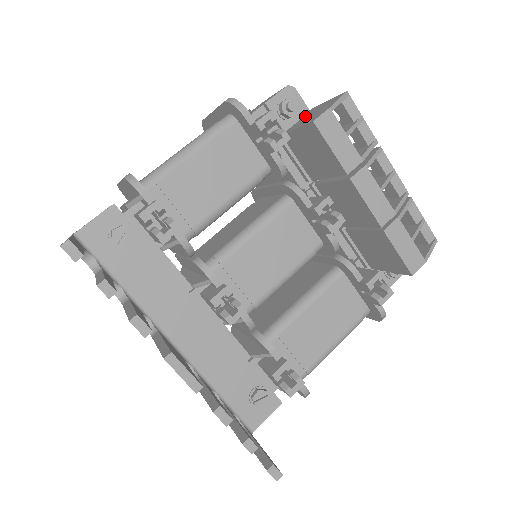
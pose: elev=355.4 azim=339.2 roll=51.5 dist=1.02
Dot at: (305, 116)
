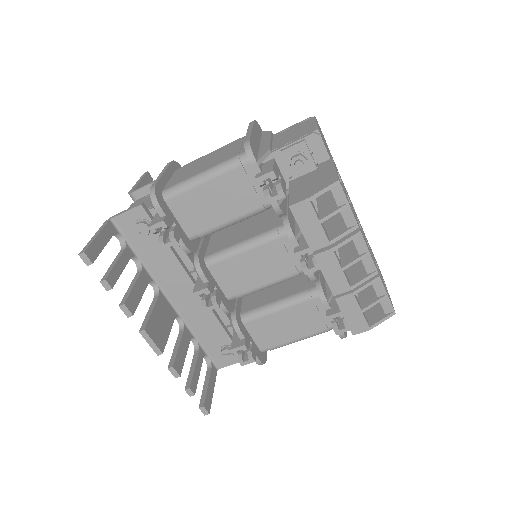
Dot at: (314, 172)
